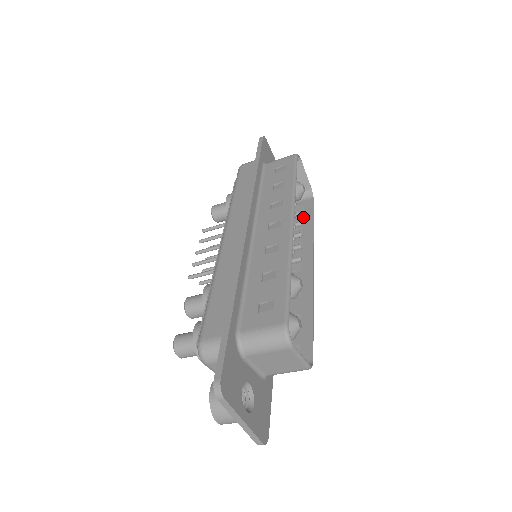
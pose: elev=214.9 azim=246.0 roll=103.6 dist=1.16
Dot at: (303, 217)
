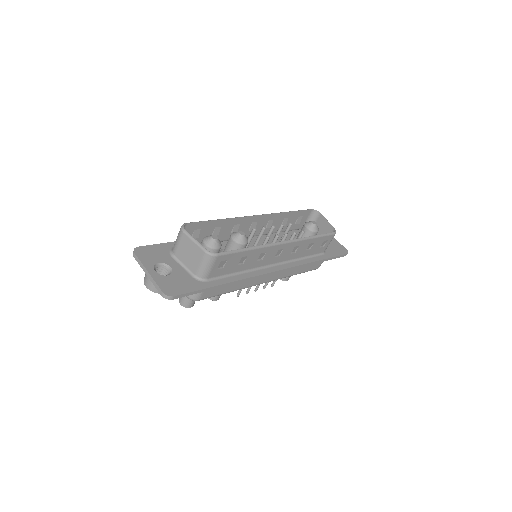
Dot at: (317, 241)
